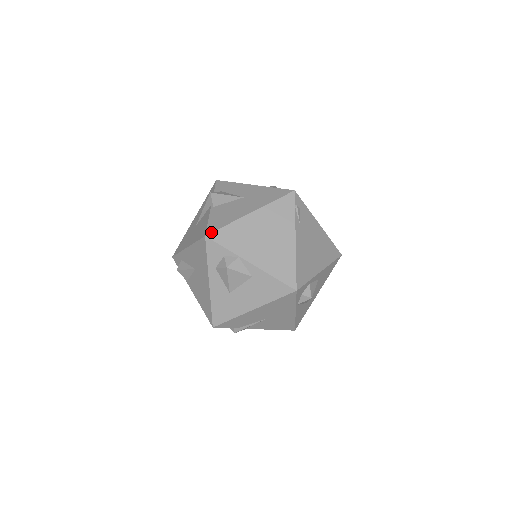
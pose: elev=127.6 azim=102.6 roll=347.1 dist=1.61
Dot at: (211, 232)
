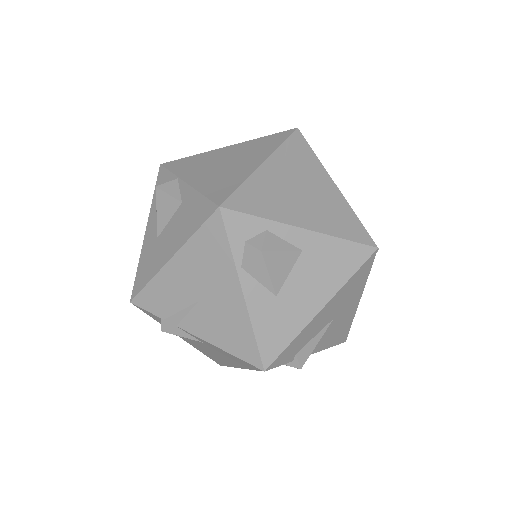
Dot at: occluded
